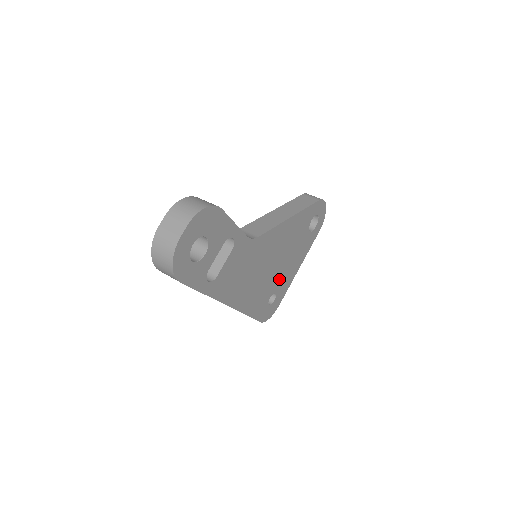
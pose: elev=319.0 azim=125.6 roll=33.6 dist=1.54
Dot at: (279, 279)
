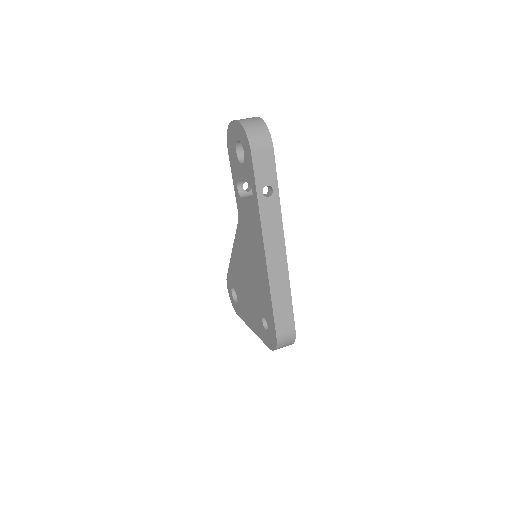
Dot at: occluded
